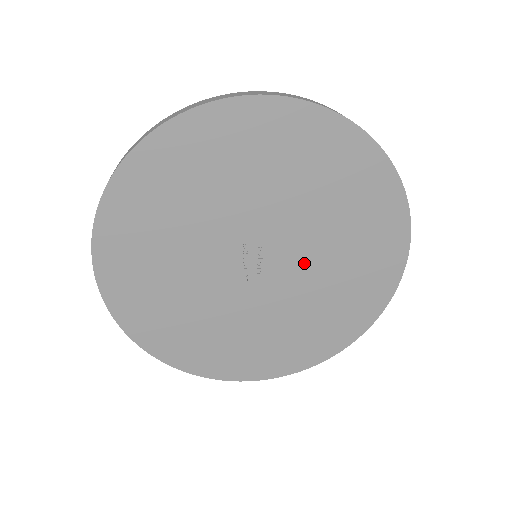
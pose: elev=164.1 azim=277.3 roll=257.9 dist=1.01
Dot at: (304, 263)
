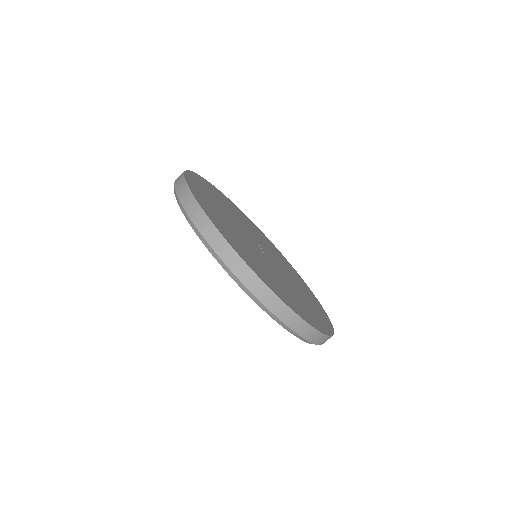
Dot at: (281, 268)
